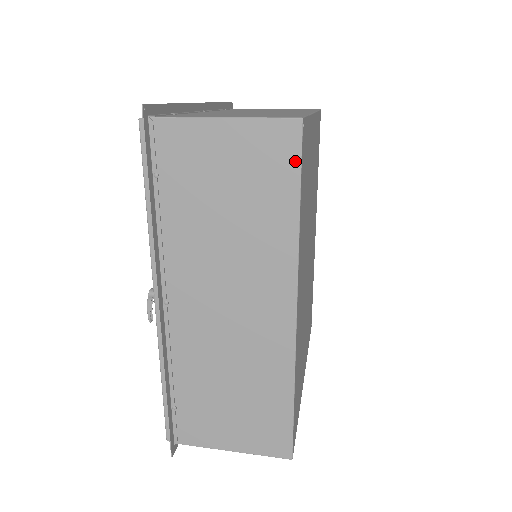
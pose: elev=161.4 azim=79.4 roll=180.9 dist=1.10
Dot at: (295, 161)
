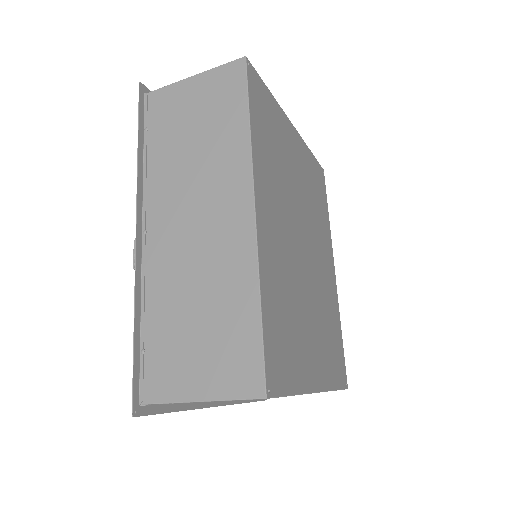
Dot at: (243, 85)
